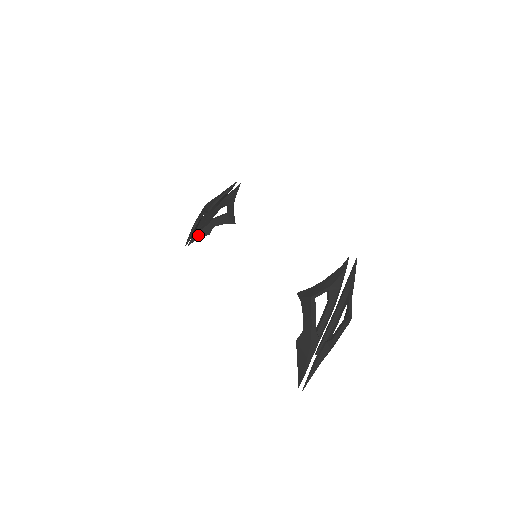
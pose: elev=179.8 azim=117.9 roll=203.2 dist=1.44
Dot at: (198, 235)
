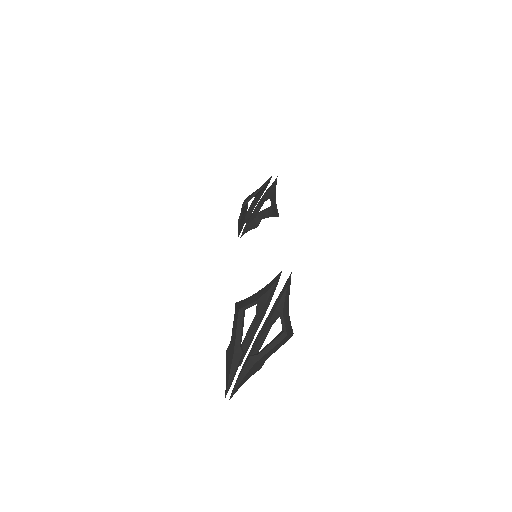
Dot at: (248, 227)
